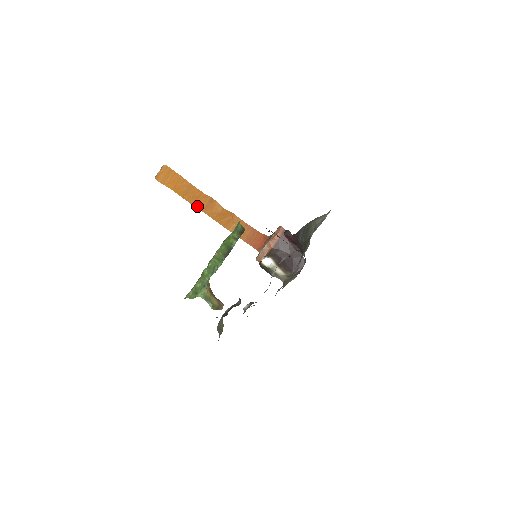
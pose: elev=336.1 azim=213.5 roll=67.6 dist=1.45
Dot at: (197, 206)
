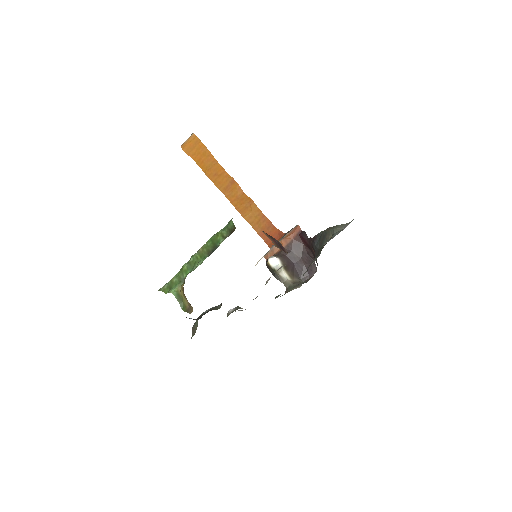
Dot at: (217, 185)
